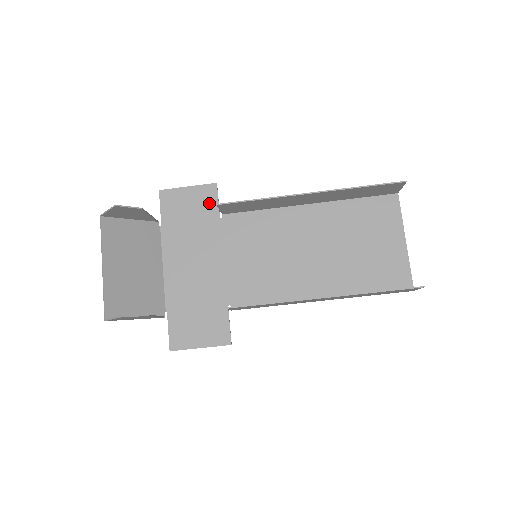
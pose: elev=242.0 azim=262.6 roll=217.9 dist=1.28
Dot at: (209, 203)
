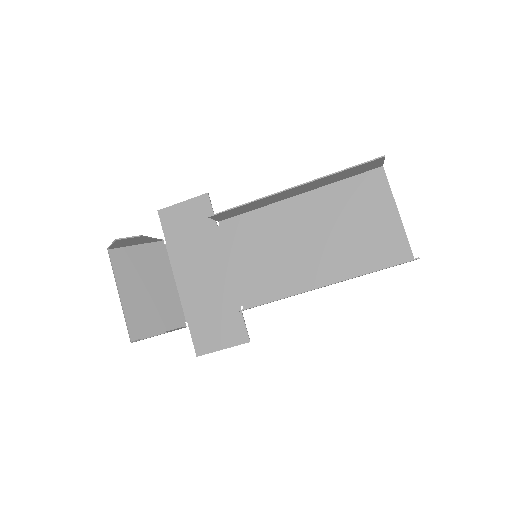
Dot at: (205, 213)
